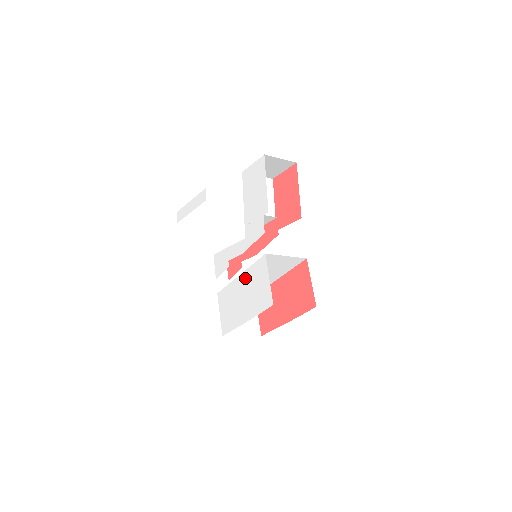
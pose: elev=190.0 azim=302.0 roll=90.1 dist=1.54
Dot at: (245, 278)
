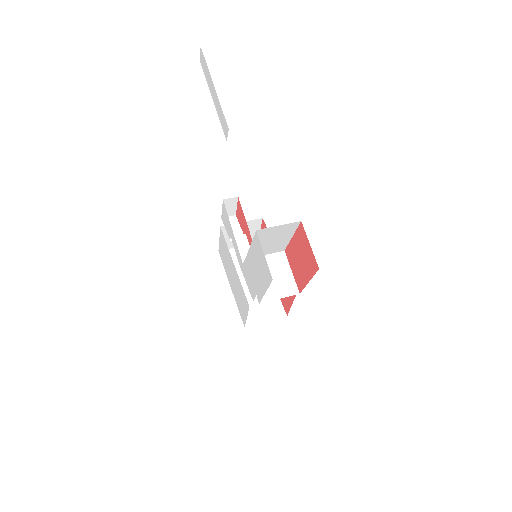
Dot at: (236, 277)
